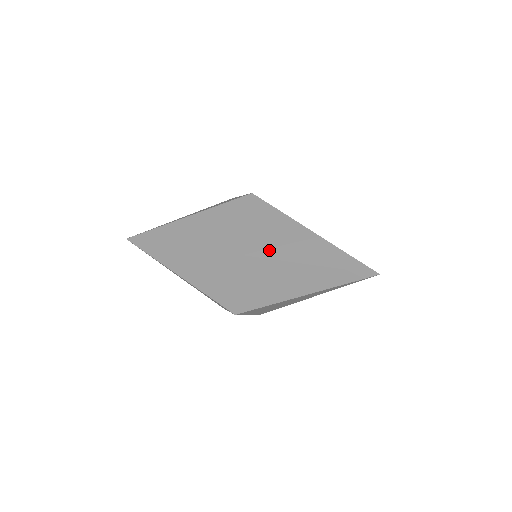
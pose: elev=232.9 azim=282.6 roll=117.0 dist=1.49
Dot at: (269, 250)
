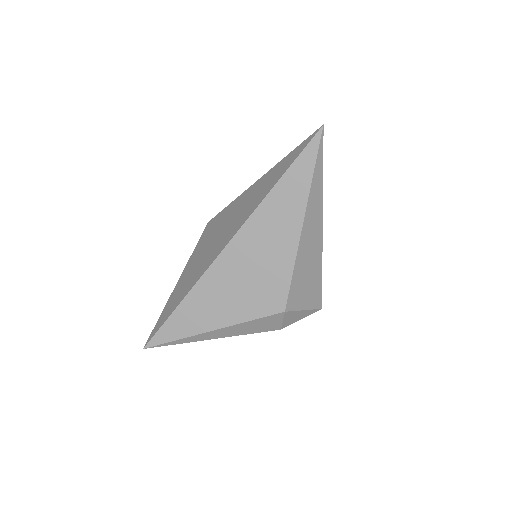
Dot at: (240, 221)
